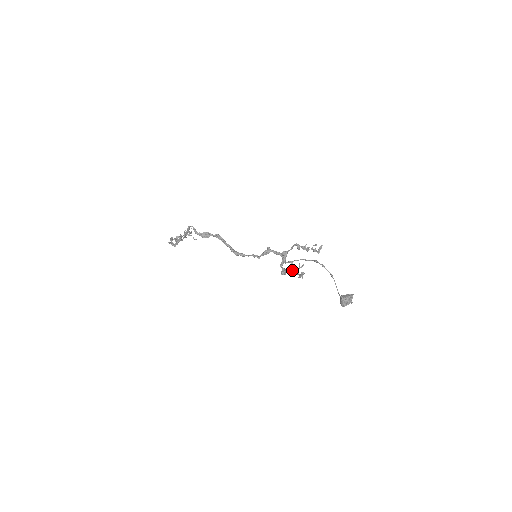
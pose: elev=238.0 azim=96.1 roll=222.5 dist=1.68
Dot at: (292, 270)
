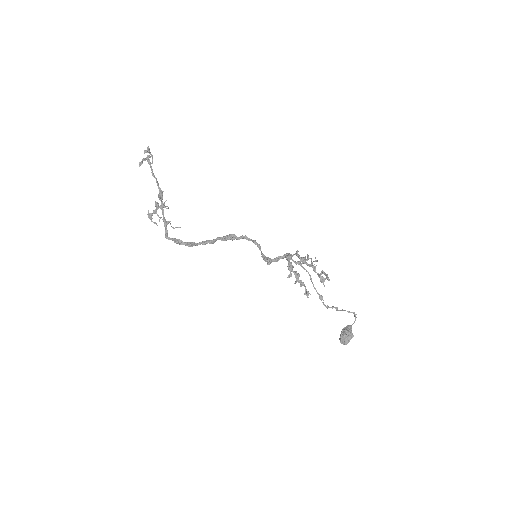
Dot at: occluded
